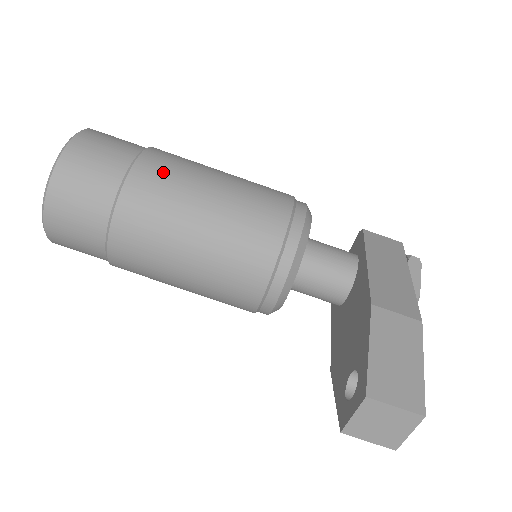
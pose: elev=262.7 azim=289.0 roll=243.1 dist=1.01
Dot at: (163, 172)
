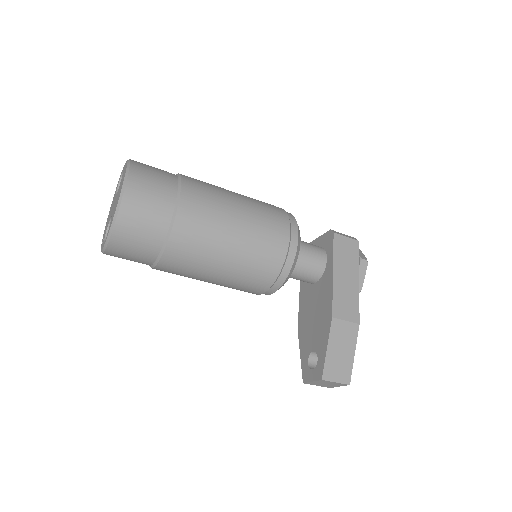
Dot at: (198, 223)
